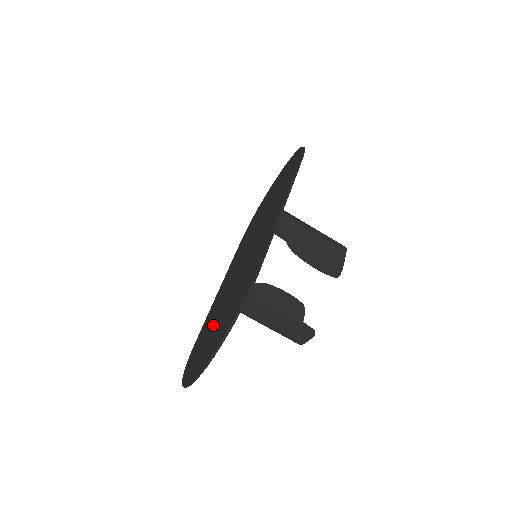
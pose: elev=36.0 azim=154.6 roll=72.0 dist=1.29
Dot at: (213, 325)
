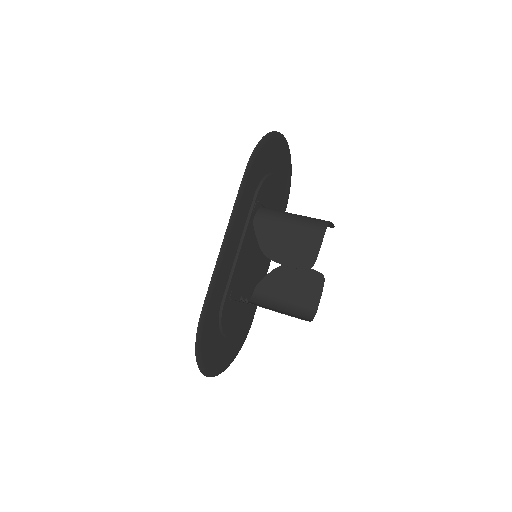
Dot at: occluded
